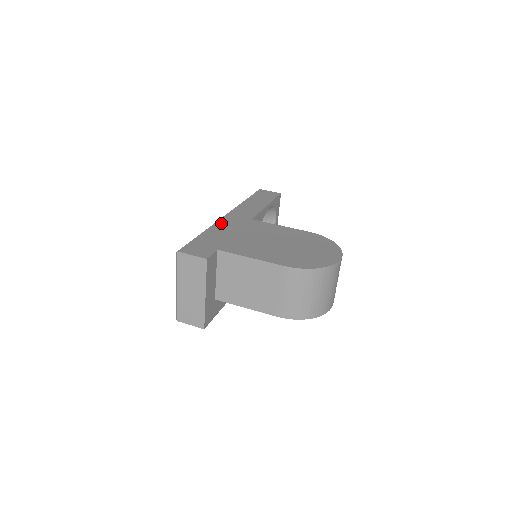
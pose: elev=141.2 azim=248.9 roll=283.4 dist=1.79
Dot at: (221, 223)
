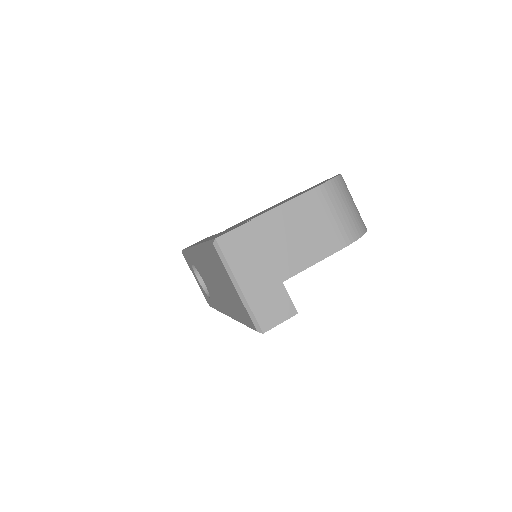
Dot at: occluded
